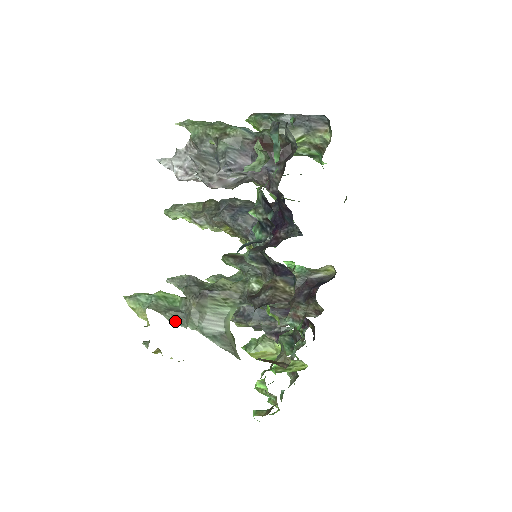
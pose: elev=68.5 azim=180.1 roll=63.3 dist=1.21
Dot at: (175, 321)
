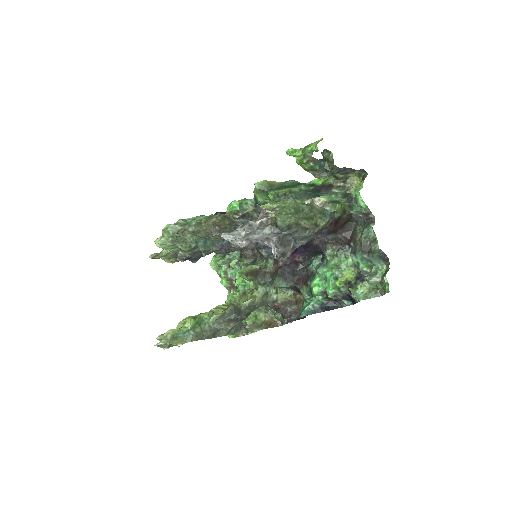
Dot at: (212, 337)
